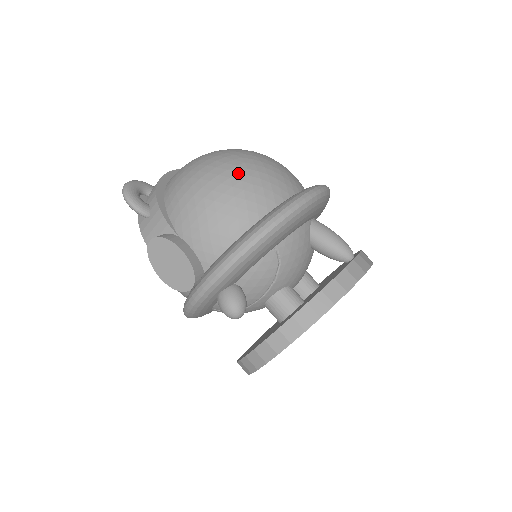
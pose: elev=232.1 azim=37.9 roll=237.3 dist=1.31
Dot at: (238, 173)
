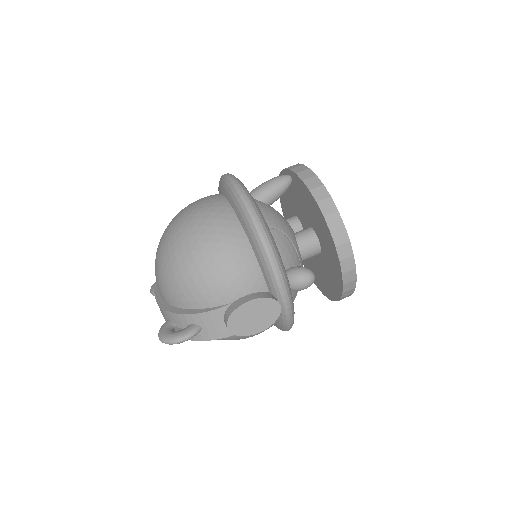
Dot at: (196, 235)
